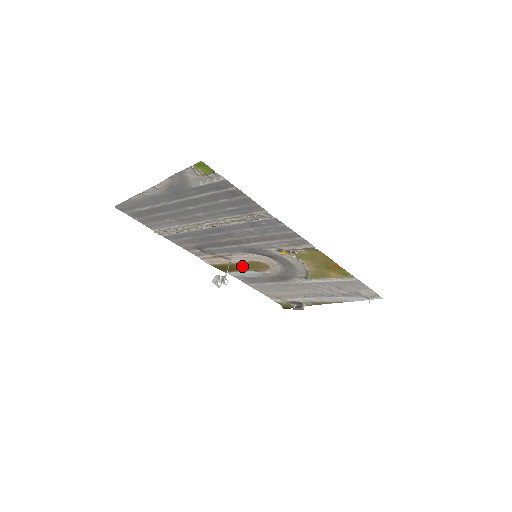
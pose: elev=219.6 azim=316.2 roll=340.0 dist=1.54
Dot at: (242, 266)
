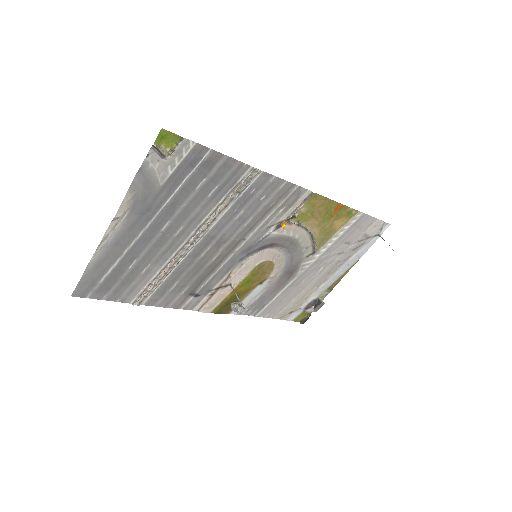
Dot at: (245, 286)
